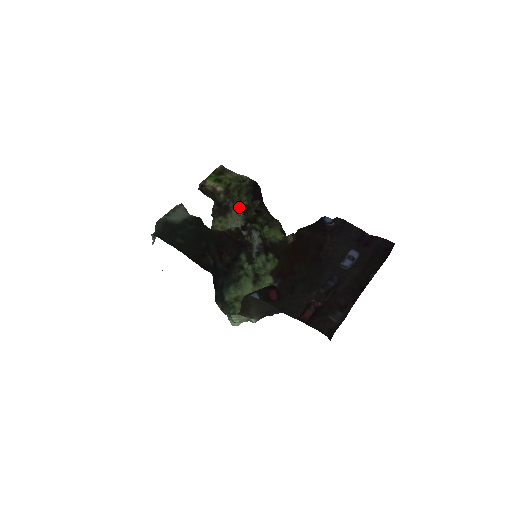
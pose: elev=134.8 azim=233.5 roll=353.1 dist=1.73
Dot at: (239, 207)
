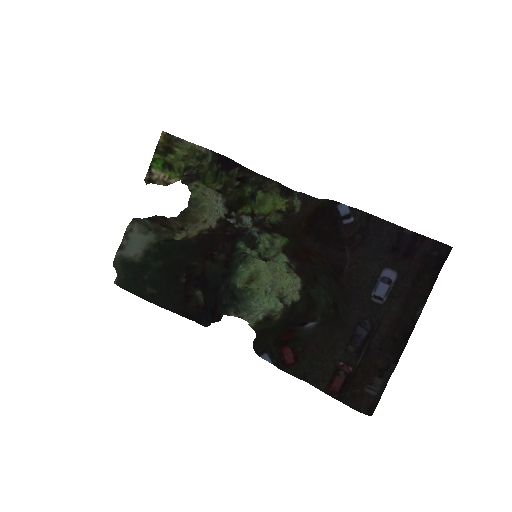
Dot at: occluded
